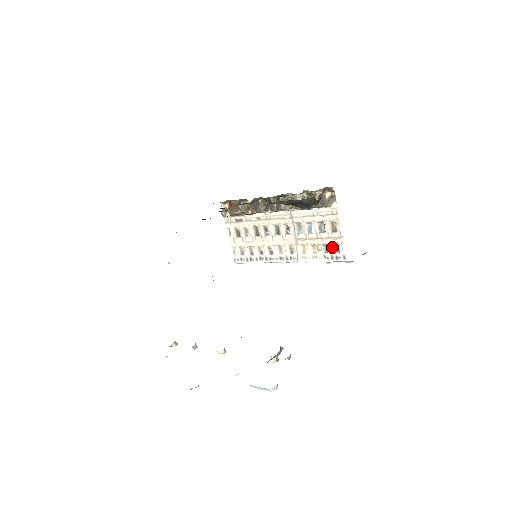
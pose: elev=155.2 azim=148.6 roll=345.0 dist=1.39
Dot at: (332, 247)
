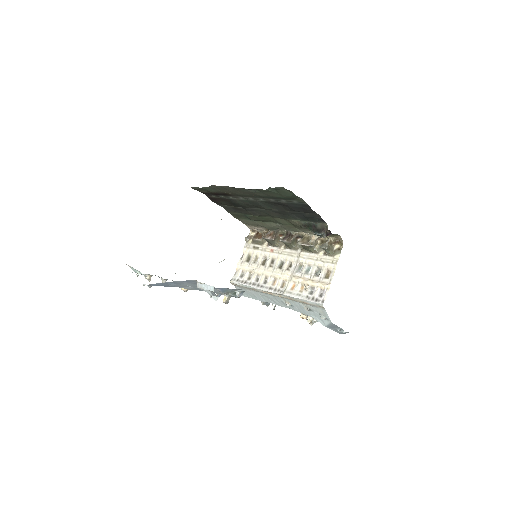
Dot at: (317, 290)
